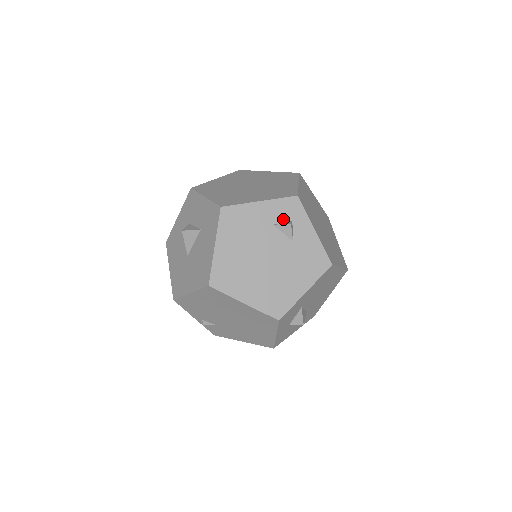
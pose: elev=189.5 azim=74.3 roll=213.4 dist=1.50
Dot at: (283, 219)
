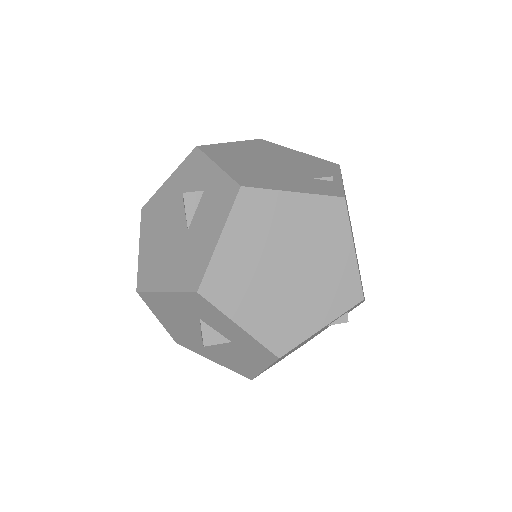
Dot at: (339, 317)
